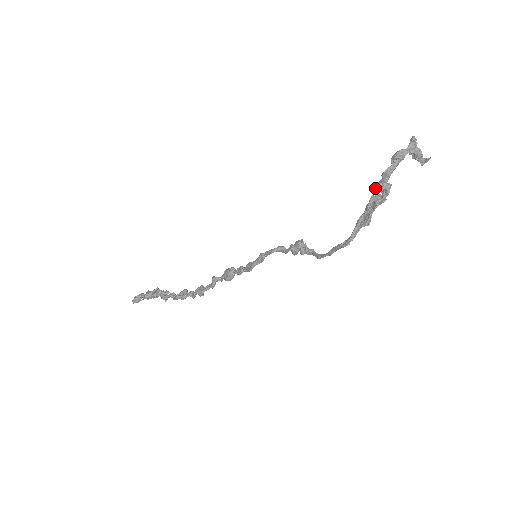
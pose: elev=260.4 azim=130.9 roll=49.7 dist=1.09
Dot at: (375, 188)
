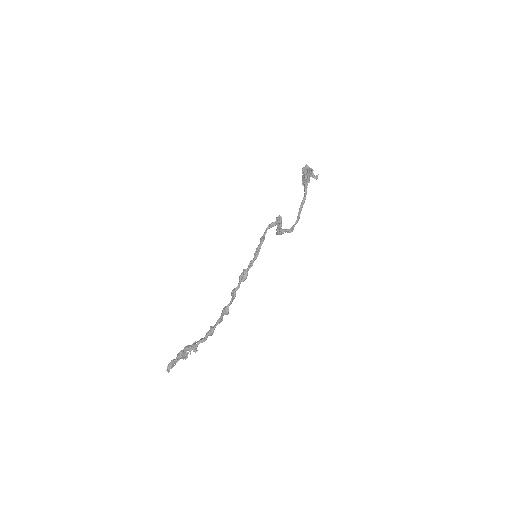
Dot at: (303, 178)
